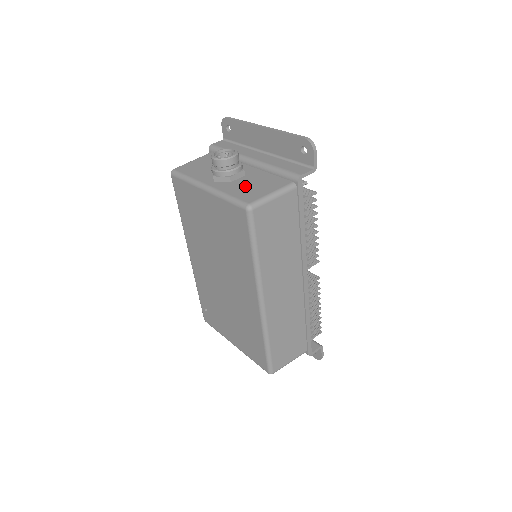
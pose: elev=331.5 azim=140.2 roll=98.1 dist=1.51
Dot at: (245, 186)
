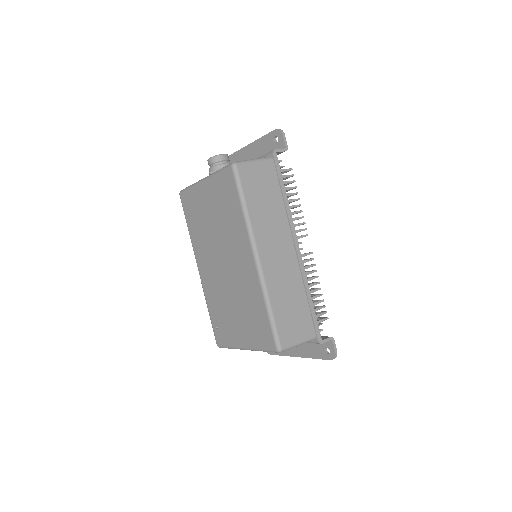
Dot at: occluded
